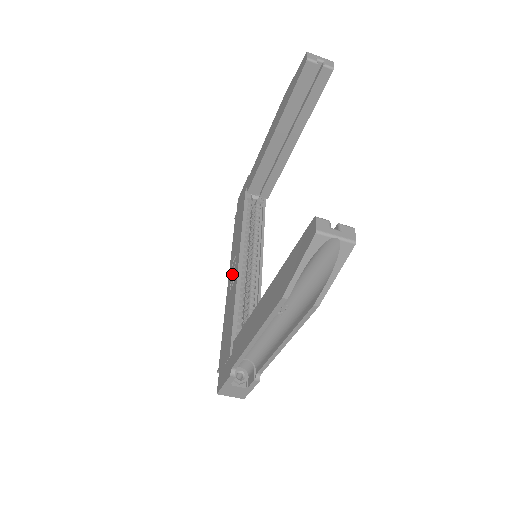
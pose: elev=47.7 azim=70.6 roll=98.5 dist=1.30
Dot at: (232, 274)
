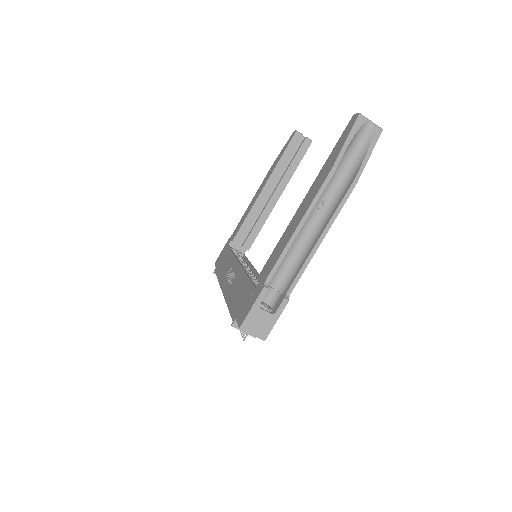
Dot at: (229, 279)
